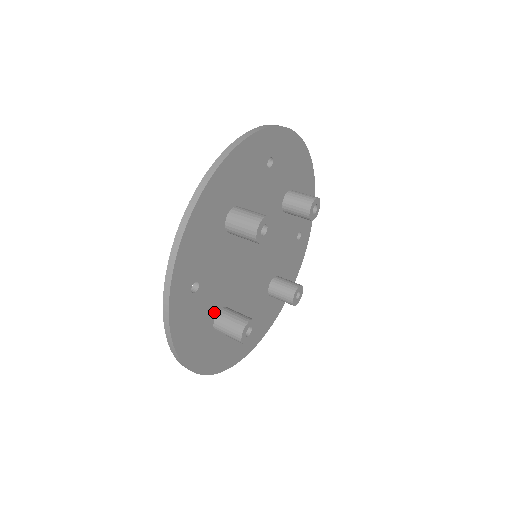
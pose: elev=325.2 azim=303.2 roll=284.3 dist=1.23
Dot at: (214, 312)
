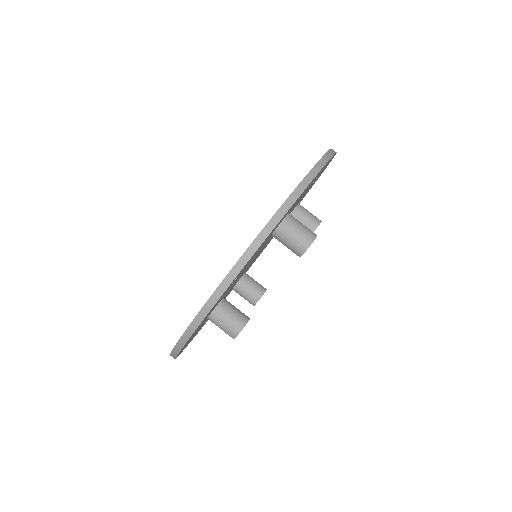
Dot at: (229, 292)
